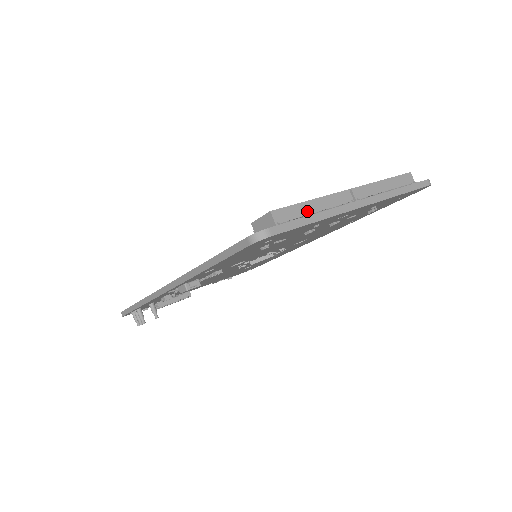
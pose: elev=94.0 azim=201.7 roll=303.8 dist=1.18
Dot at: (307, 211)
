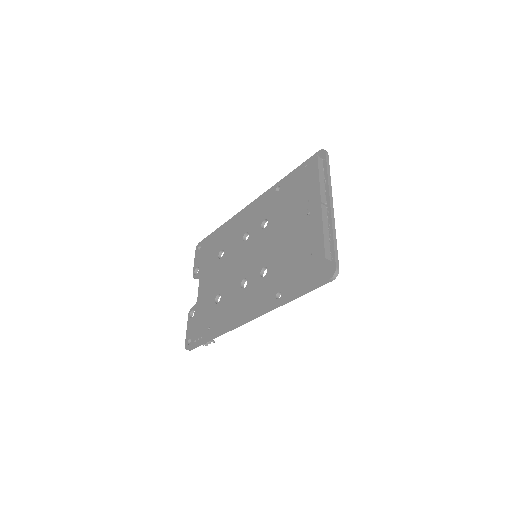
Dot at: (328, 238)
